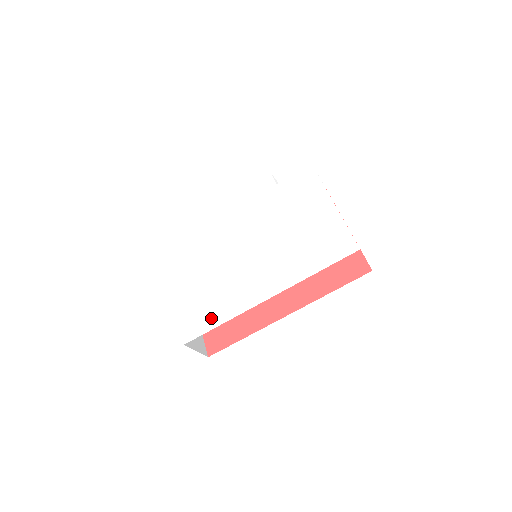
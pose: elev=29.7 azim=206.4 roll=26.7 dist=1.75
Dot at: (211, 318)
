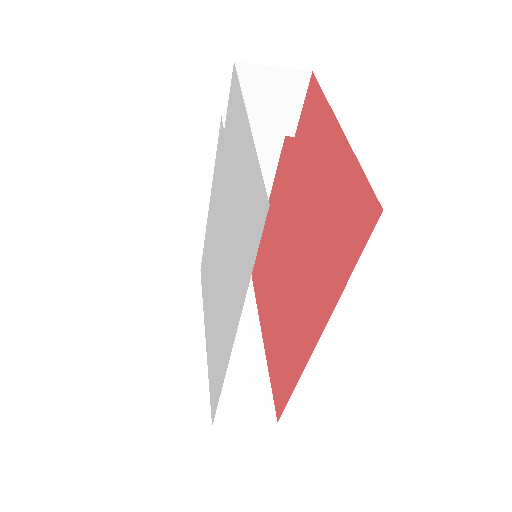
Dot at: (216, 384)
